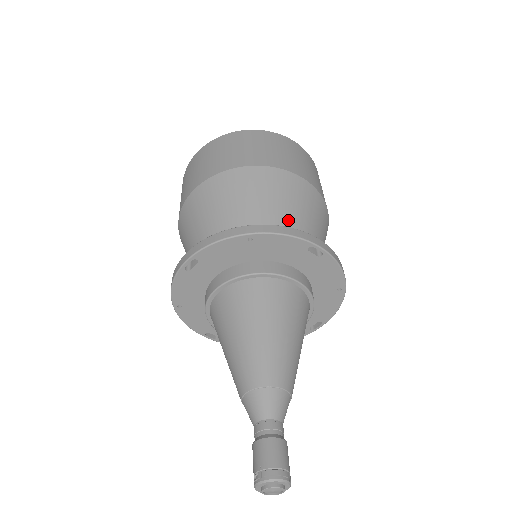
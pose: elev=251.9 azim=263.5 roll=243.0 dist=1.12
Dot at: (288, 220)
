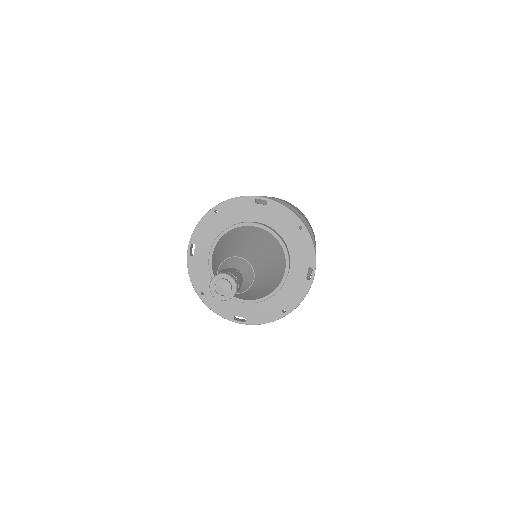
Dot at: occluded
